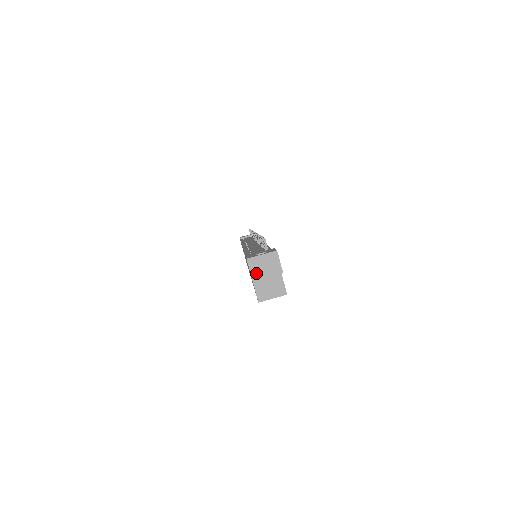
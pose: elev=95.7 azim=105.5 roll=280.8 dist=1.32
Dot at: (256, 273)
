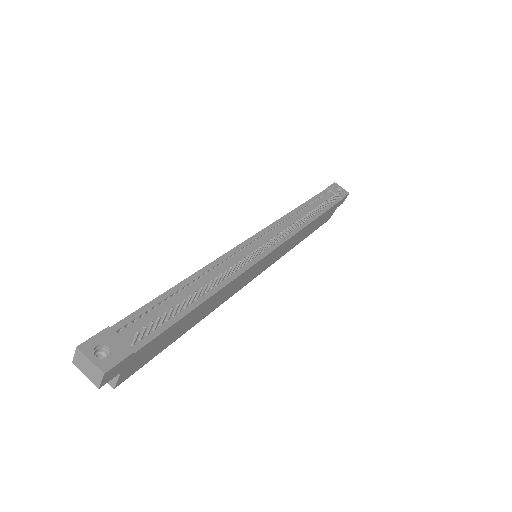
Dot at: (78, 363)
